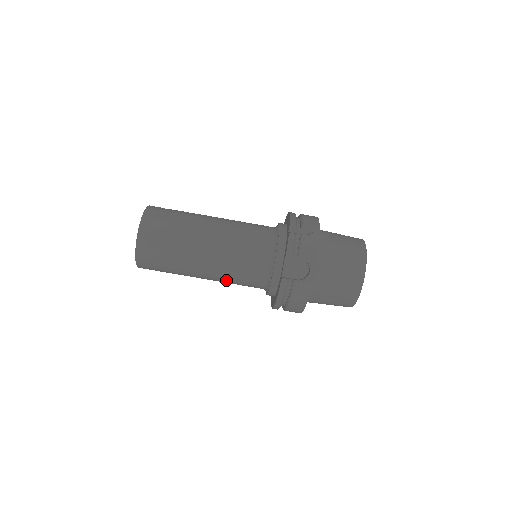
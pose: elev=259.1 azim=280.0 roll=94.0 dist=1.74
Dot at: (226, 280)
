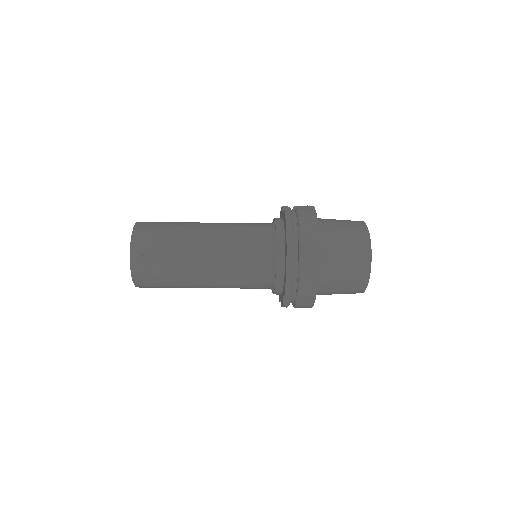
Dot at: occluded
